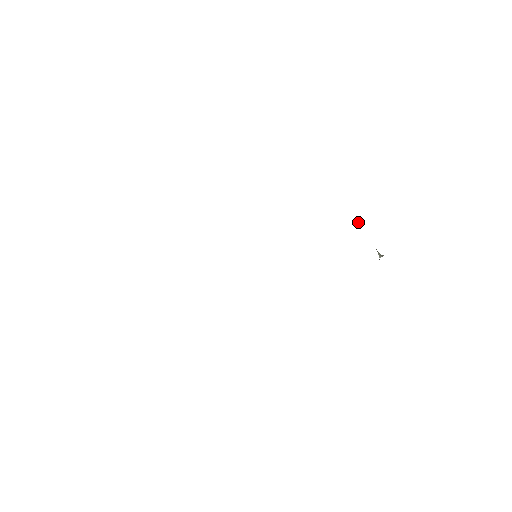
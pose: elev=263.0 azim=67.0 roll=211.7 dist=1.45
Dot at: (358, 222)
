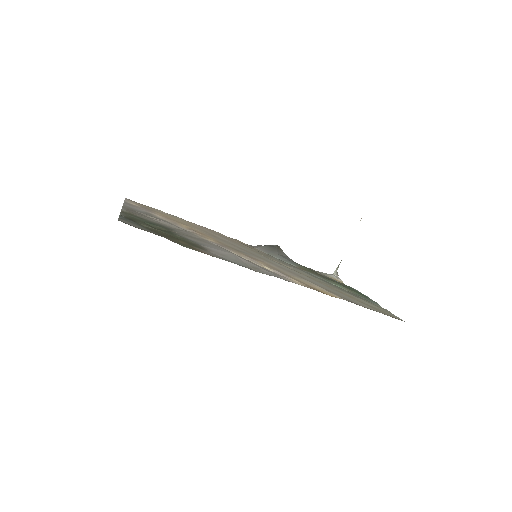
Dot at: occluded
